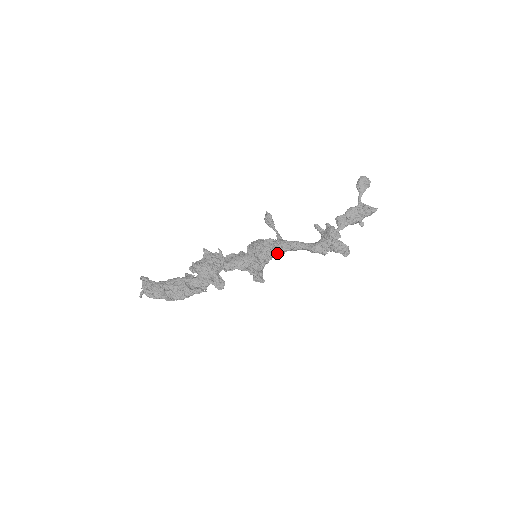
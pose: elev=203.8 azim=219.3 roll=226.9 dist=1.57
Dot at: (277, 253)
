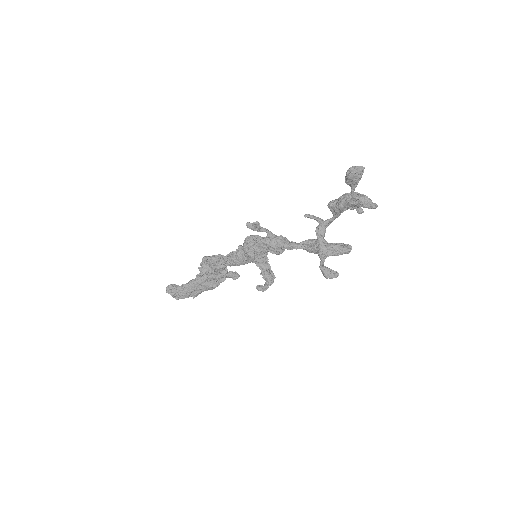
Dot at: (276, 253)
